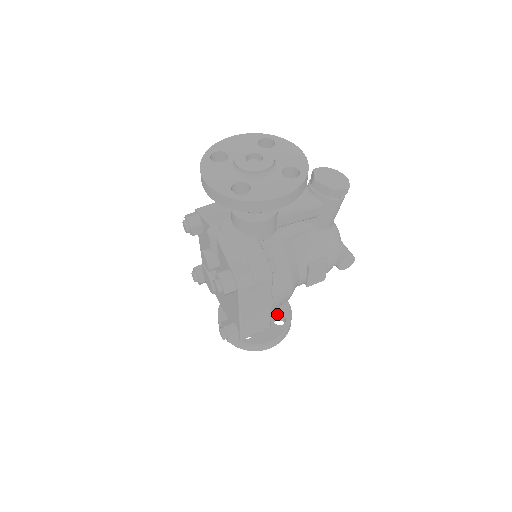
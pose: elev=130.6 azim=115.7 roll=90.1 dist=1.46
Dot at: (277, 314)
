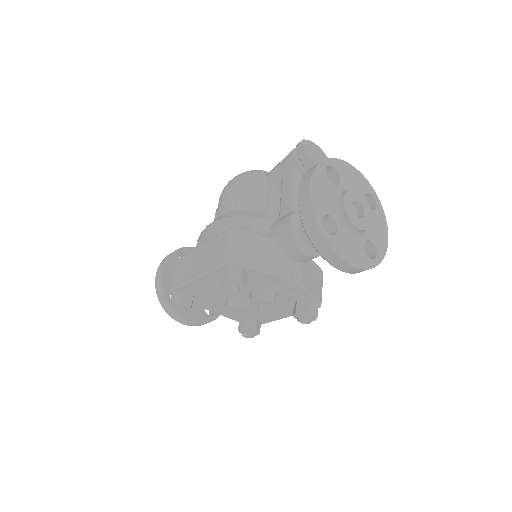
Dot at: occluded
